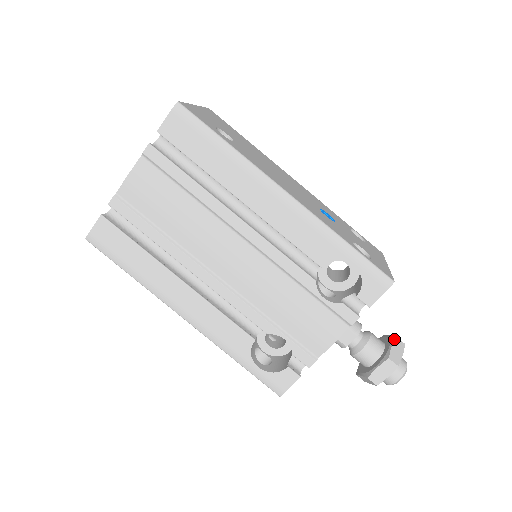
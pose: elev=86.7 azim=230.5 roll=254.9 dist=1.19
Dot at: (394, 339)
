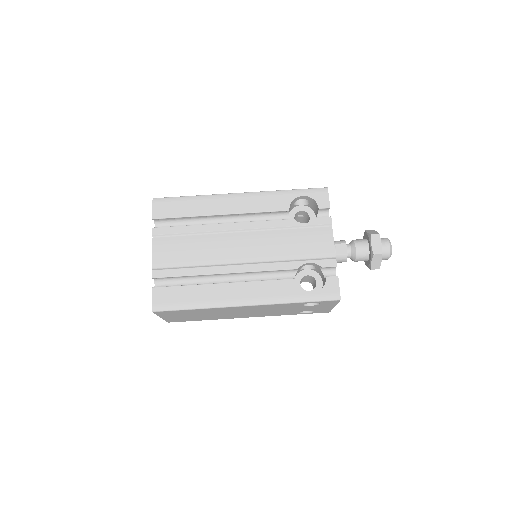
Dot at: (365, 231)
